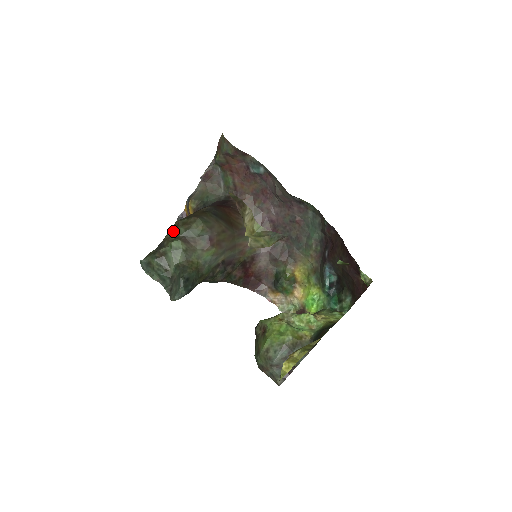
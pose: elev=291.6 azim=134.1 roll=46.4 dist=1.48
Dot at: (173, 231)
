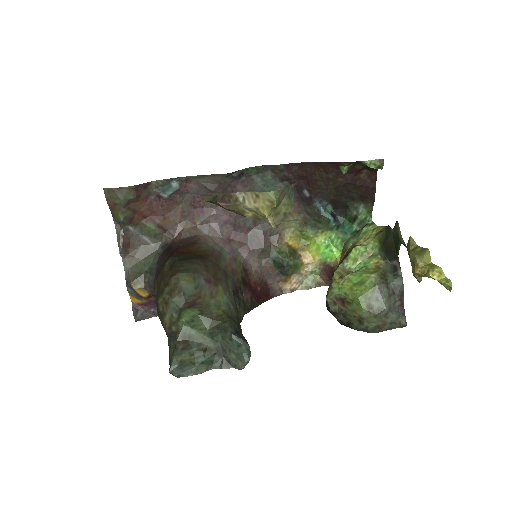
Dot at: (167, 311)
